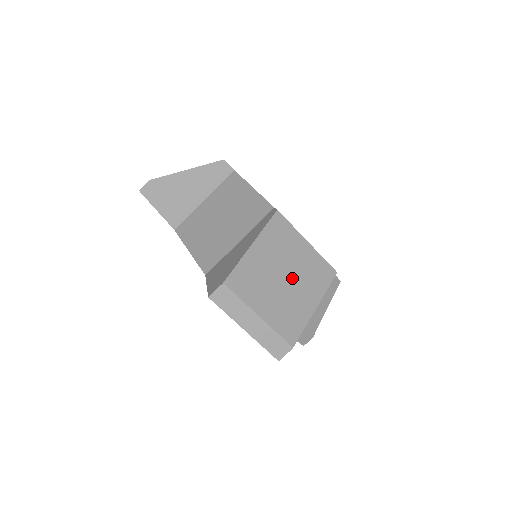
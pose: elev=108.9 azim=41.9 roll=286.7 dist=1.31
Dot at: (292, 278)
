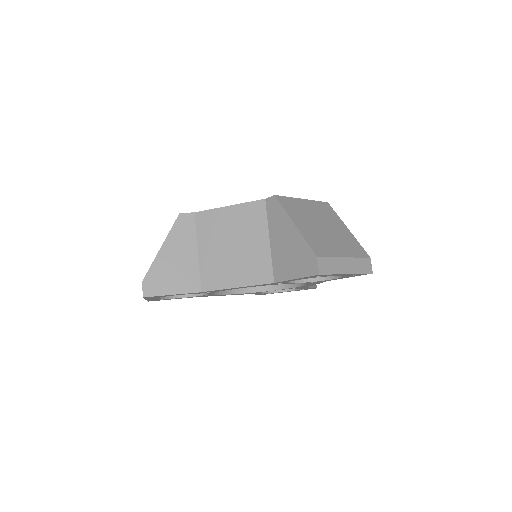
Dot at: (325, 224)
